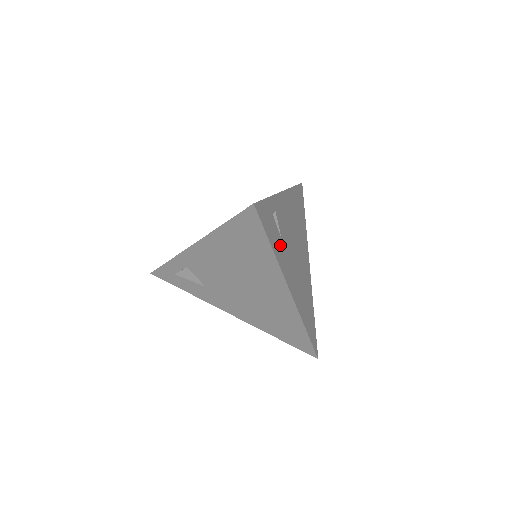
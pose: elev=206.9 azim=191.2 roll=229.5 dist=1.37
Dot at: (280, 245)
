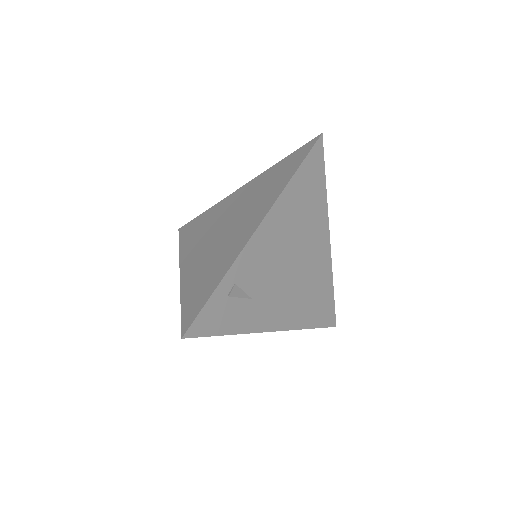
Dot at: (248, 309)
